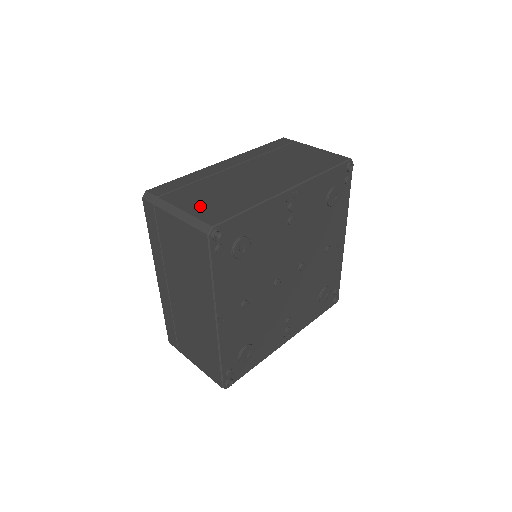
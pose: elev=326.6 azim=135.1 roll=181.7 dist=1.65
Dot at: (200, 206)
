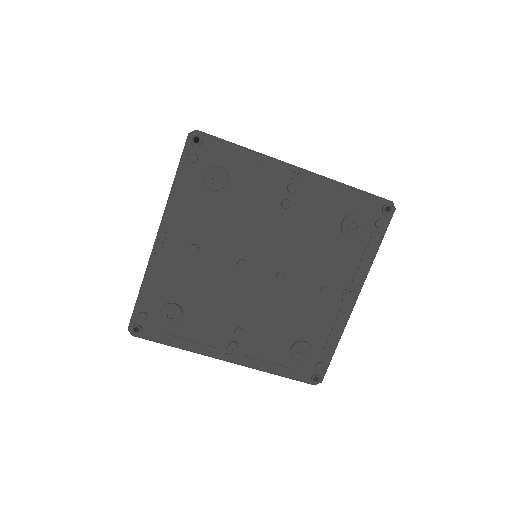
Dot at: occluded
